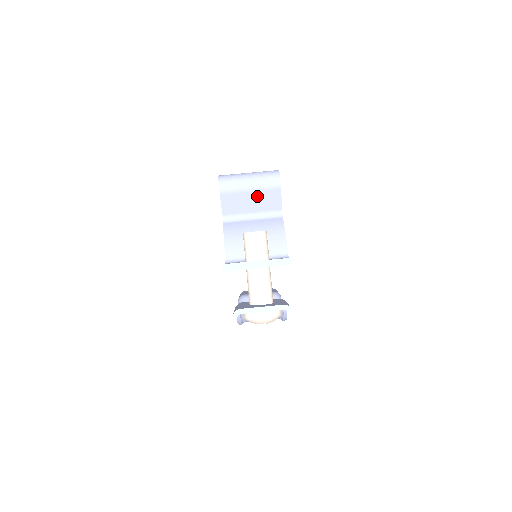
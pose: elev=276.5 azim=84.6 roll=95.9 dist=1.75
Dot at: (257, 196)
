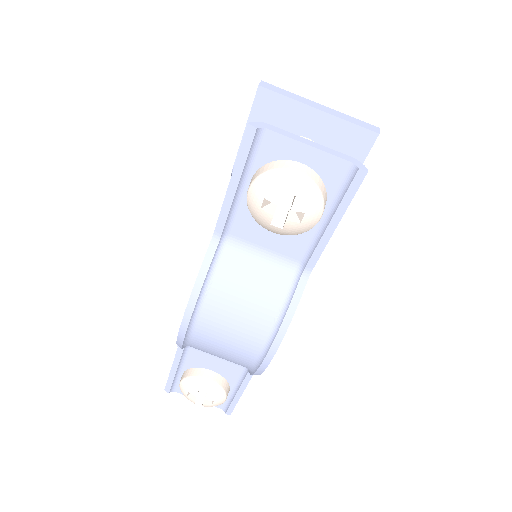
Dot at: occluded
